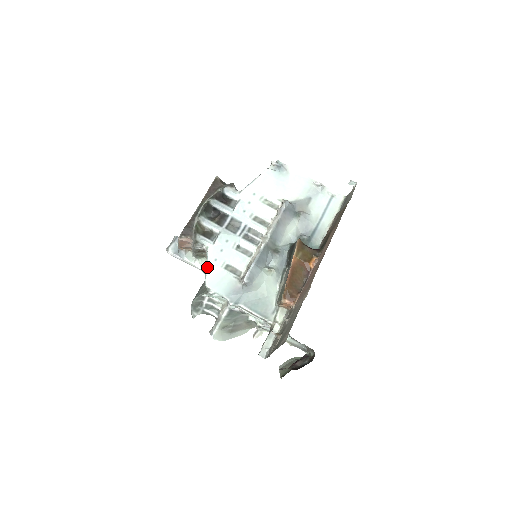
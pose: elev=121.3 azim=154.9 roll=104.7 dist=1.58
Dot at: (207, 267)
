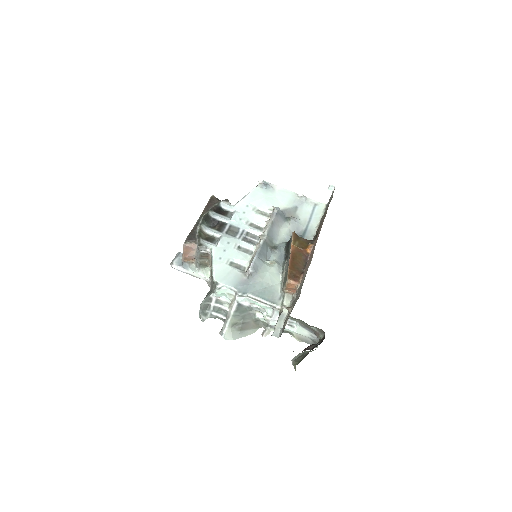
Dot at: (213, 265)
